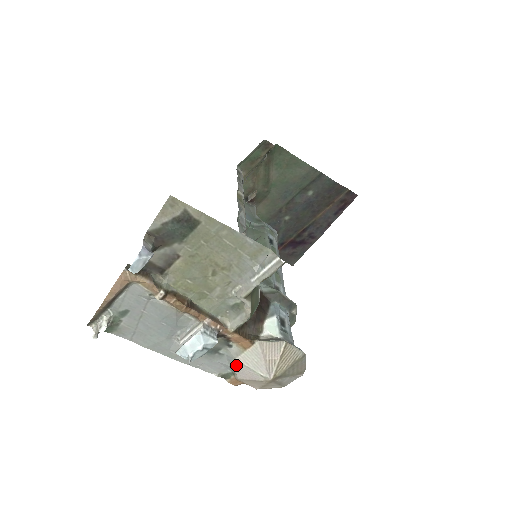
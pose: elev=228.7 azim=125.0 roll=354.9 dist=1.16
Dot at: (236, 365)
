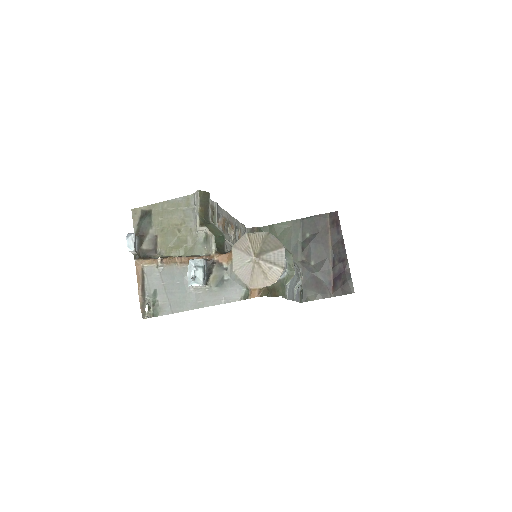
Dot at: (238, 276)
